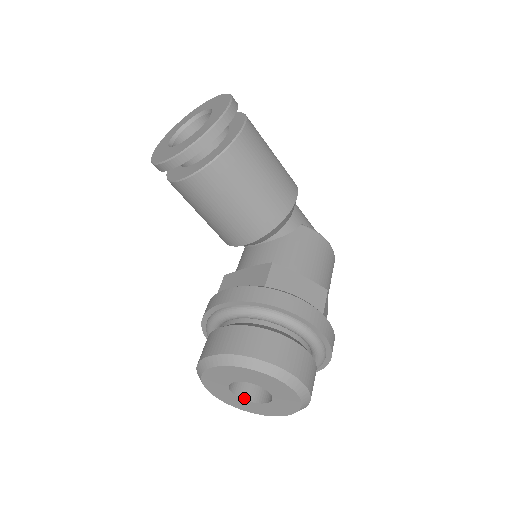
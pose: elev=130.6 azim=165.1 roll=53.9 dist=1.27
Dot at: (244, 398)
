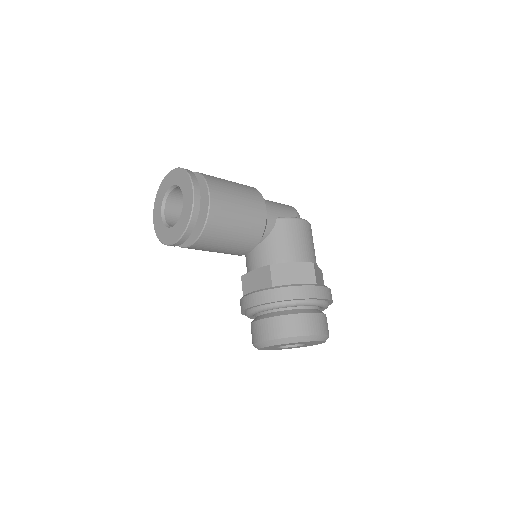
Dot at: (289, 346)
